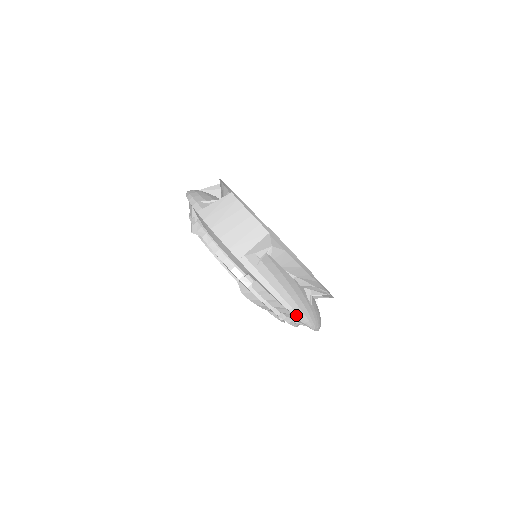
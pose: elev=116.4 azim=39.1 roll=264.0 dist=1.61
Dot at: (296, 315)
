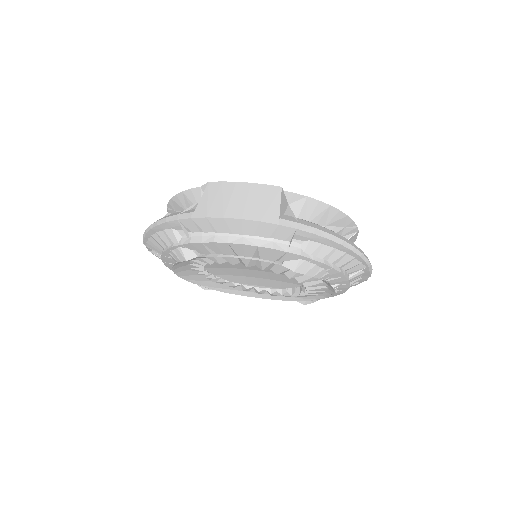
Dot at: (359, 254)
